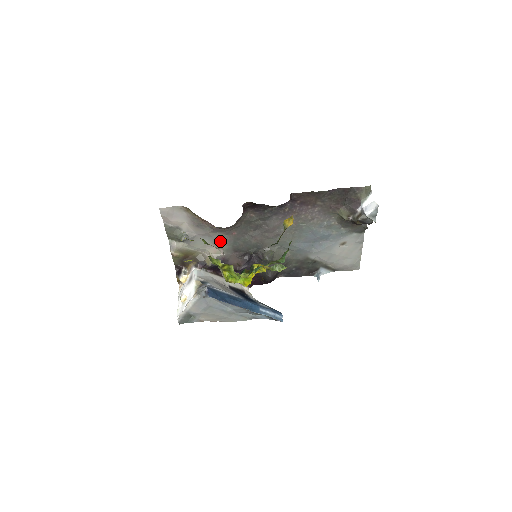
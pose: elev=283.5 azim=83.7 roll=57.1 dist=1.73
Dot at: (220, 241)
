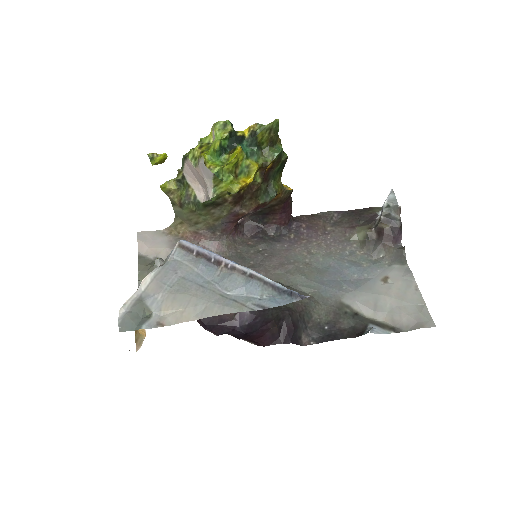
Dot at: occluded
